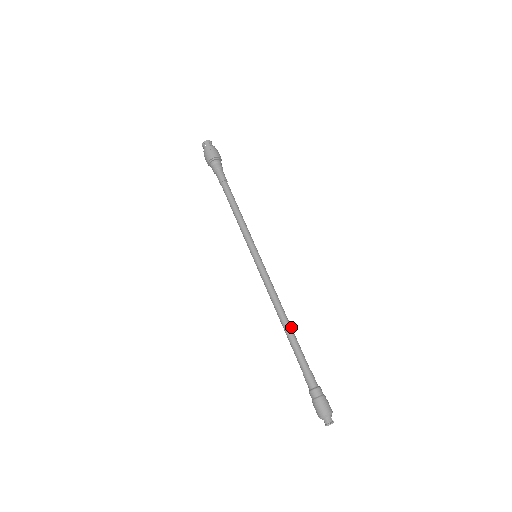
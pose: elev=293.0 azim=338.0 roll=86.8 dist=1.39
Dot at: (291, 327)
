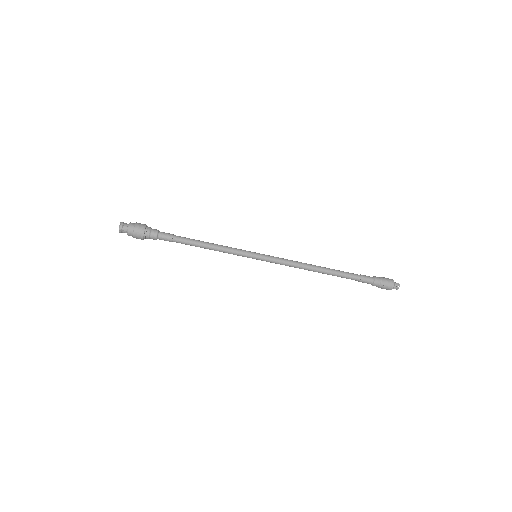
Dot at: (325, 271)
